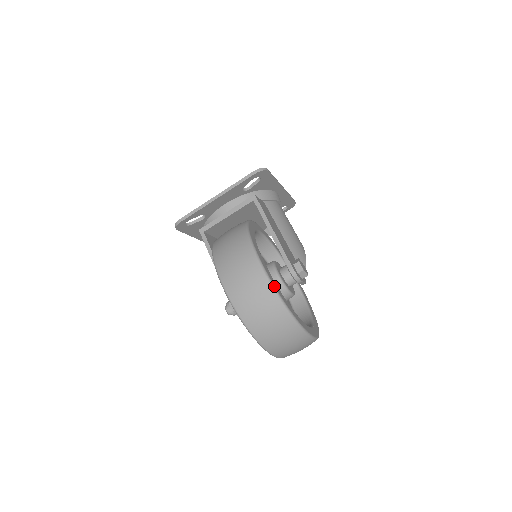
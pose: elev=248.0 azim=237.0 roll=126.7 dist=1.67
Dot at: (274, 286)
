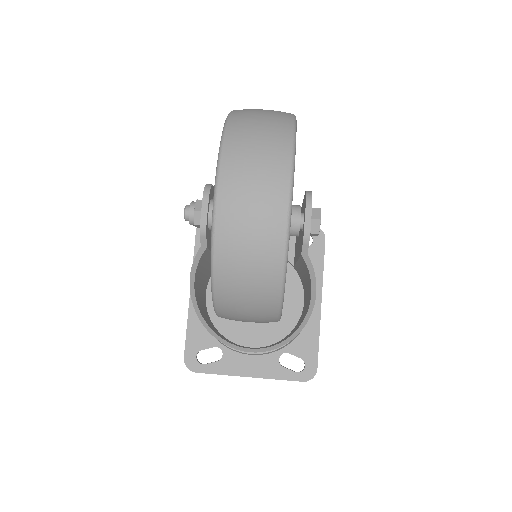
Dot at: occluded
